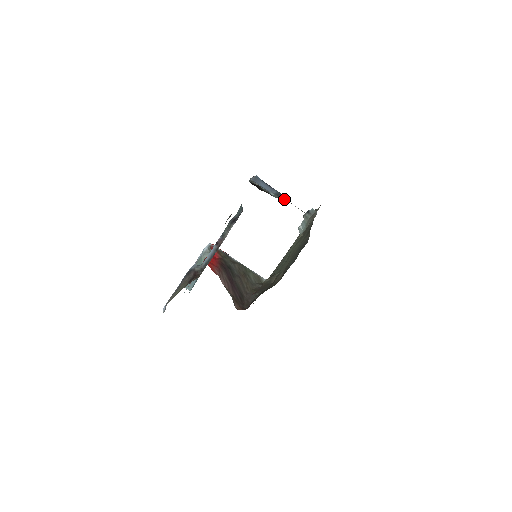
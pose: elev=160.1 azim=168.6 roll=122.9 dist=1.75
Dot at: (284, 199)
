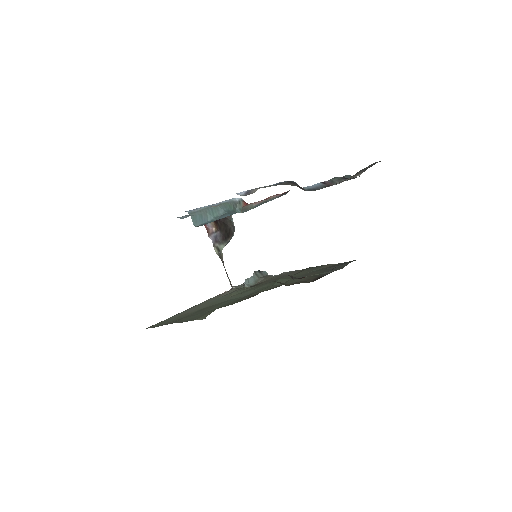
Dot at: occluded
